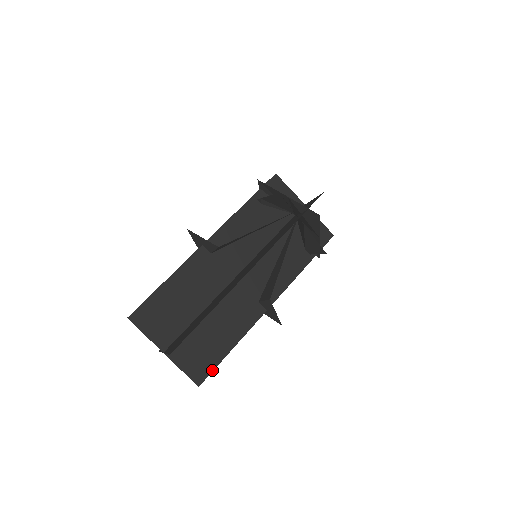
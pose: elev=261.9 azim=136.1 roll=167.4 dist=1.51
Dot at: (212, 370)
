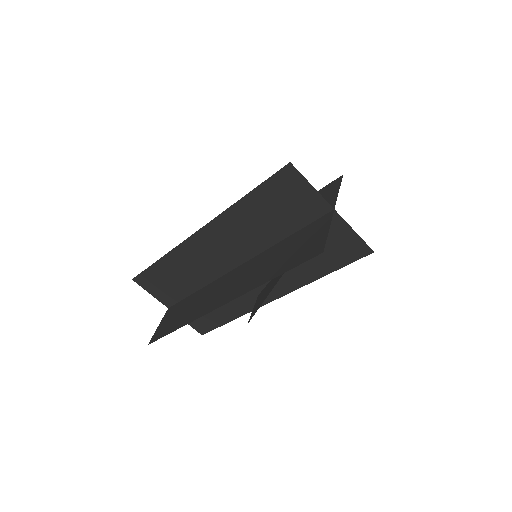
Dot at: (213, 329)
